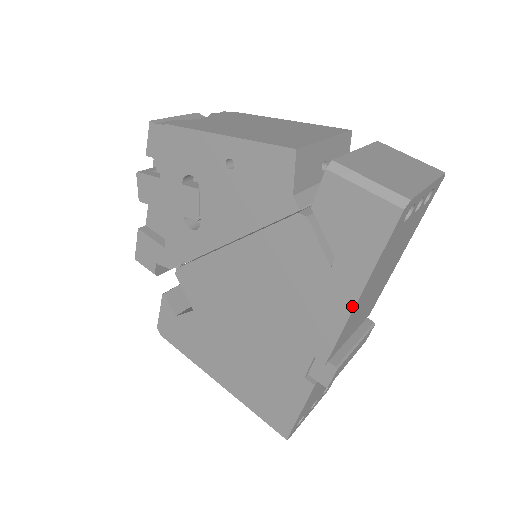
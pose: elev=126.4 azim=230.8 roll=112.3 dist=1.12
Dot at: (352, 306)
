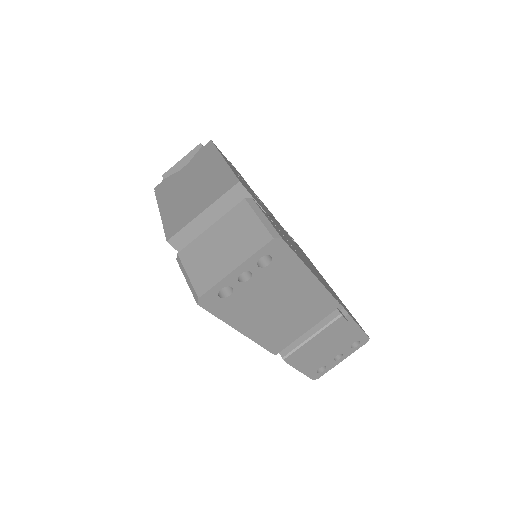
Dot at: (245, 335)
